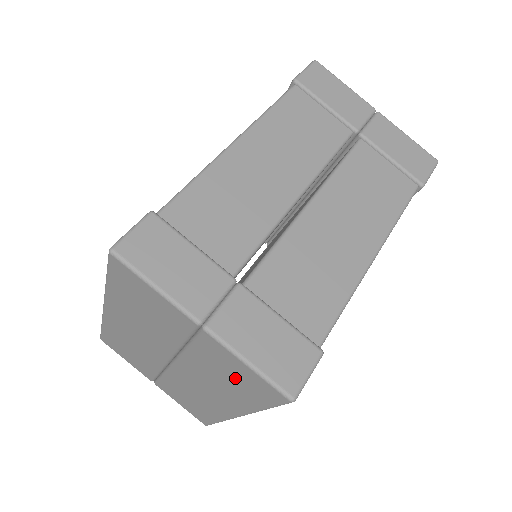
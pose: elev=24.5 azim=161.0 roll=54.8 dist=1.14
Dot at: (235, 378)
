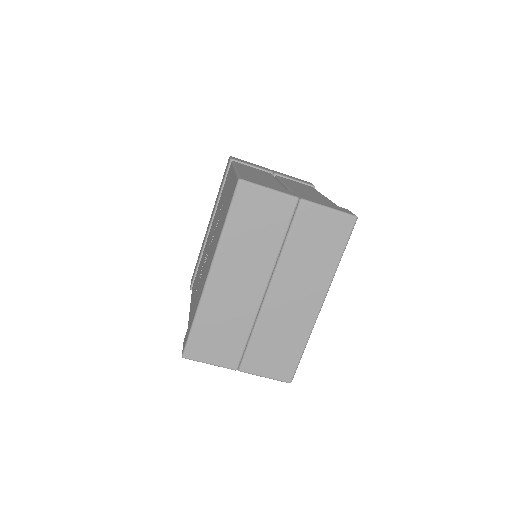
Dot at: (321, 238)
